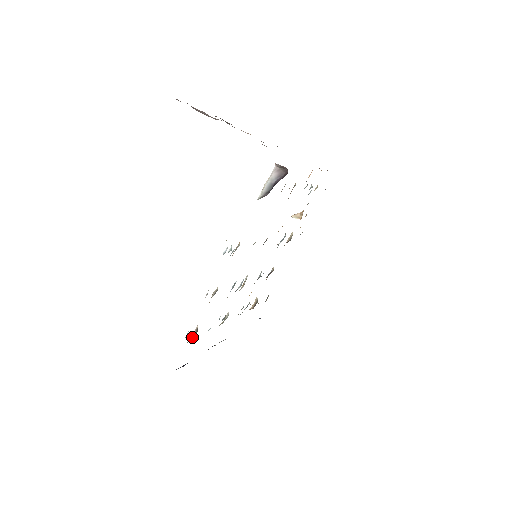
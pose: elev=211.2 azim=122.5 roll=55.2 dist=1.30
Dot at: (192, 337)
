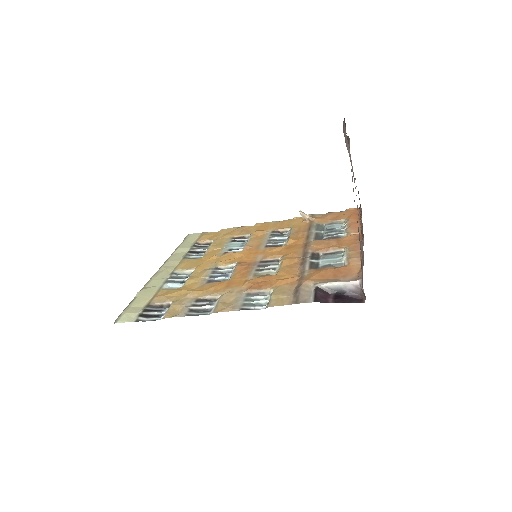
Dot at: (159, 306)
